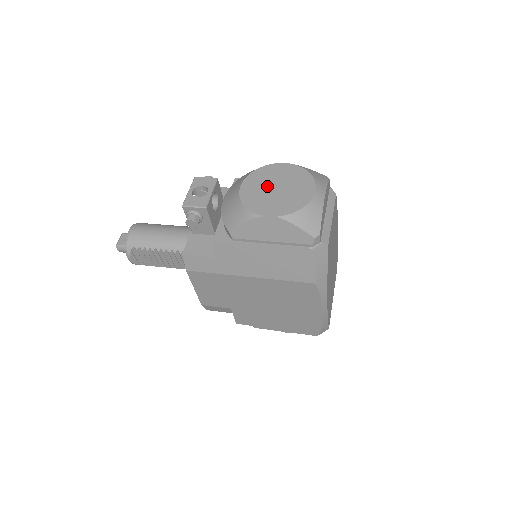
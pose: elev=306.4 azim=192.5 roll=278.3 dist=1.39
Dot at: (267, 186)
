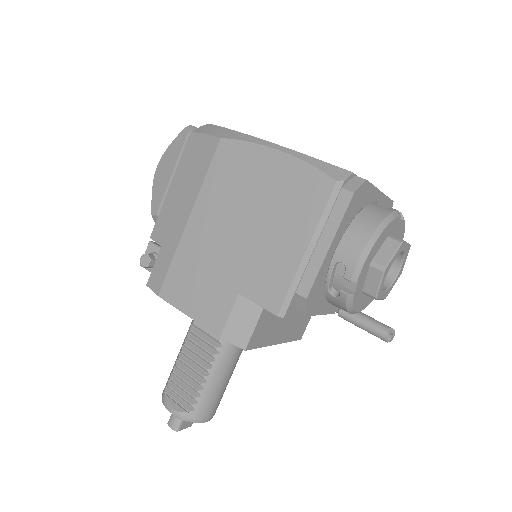
Dot at: occluded
